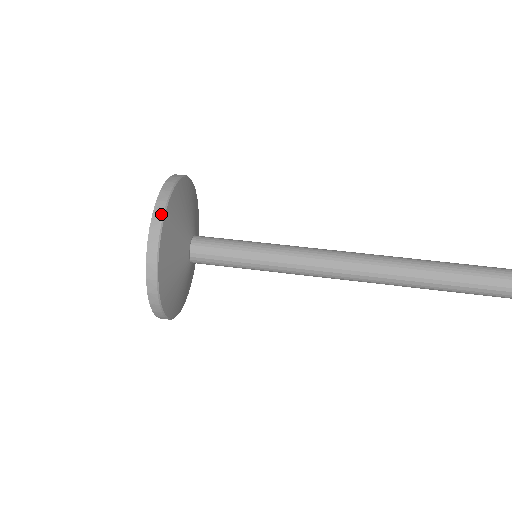
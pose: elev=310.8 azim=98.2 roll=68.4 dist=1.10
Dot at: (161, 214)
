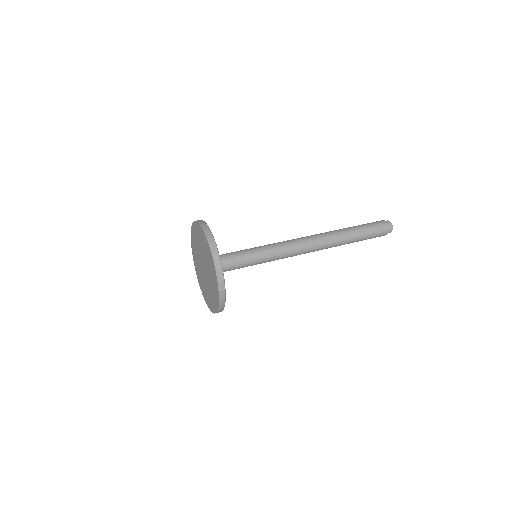
Dot at: (200, 220)
